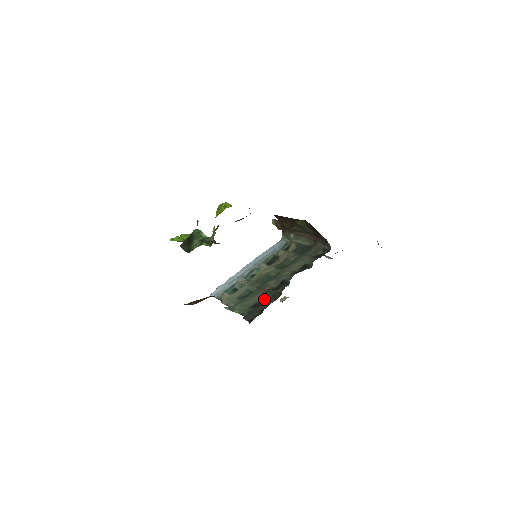
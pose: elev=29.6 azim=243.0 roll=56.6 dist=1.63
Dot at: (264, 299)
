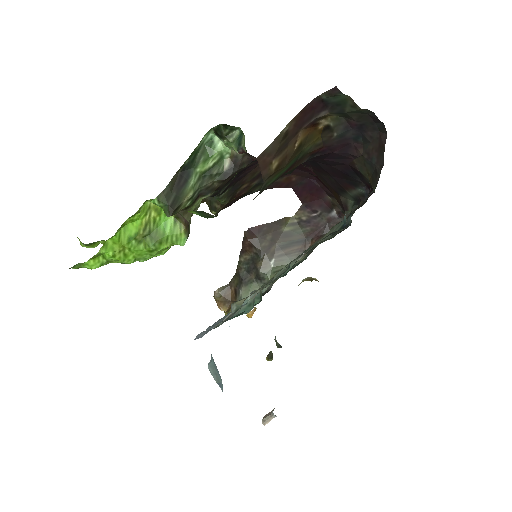
Dot at: (335, 232)
